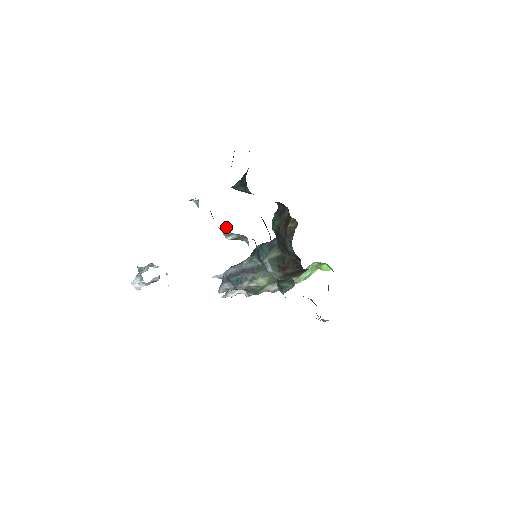
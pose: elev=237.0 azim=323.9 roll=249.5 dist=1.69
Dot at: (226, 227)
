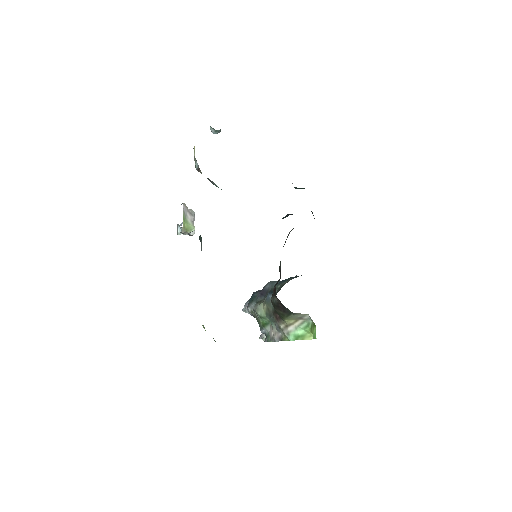
Dot at: occluded
